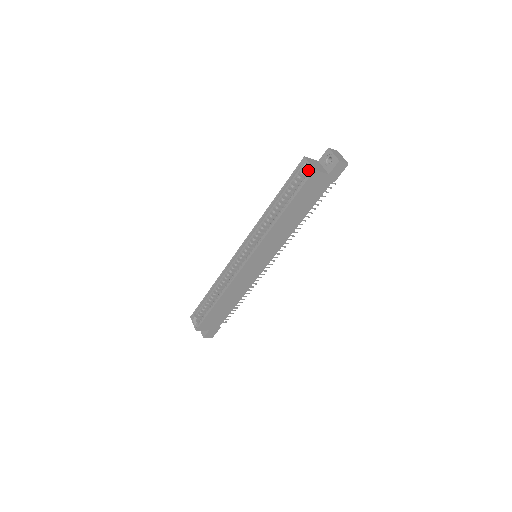
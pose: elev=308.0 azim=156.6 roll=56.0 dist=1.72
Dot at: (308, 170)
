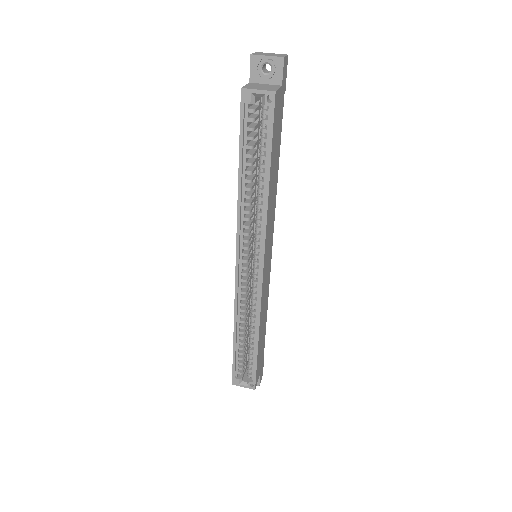
Dot at: (264, 100)
